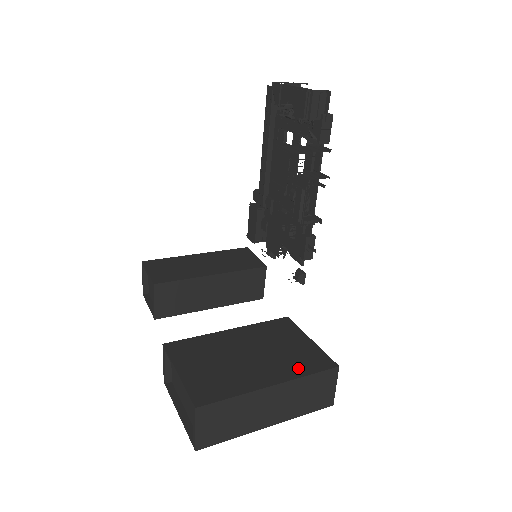
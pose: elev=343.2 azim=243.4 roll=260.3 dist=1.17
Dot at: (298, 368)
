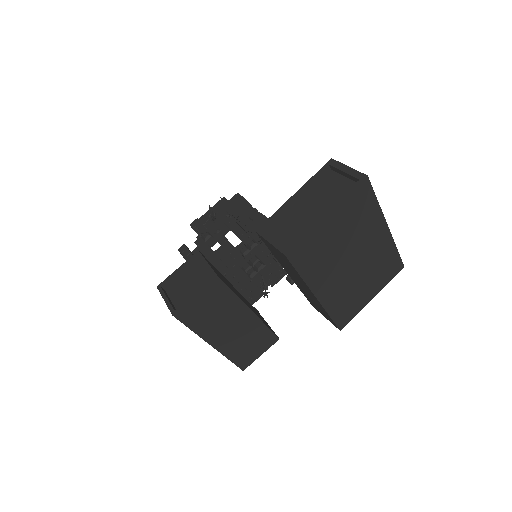
Dot at: occluded
